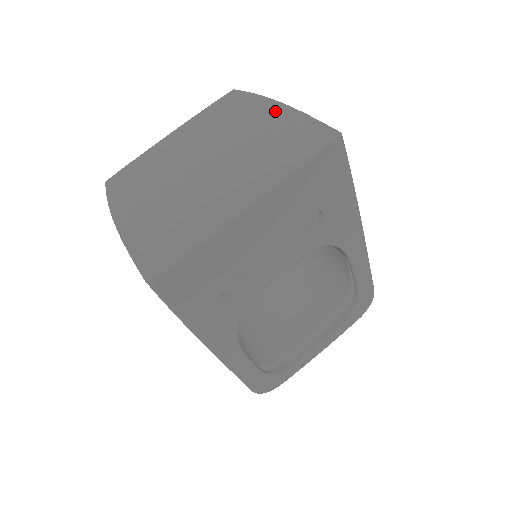
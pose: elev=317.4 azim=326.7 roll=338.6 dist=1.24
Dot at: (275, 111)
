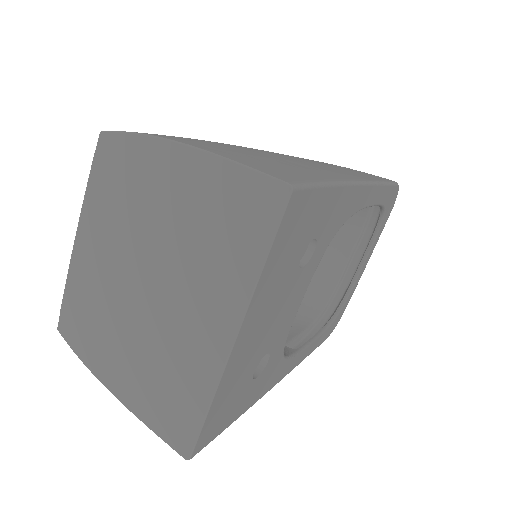
Dot at: (178, 163)
